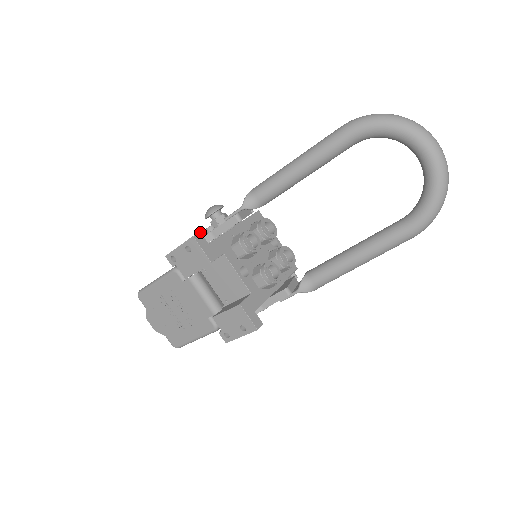
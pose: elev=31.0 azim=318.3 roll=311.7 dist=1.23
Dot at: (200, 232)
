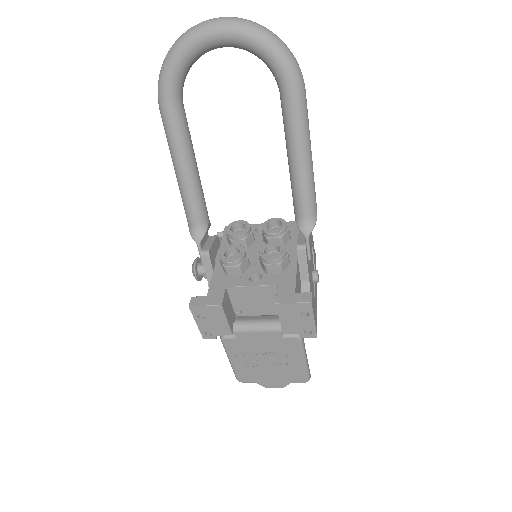
Dot at: (192, 297)
